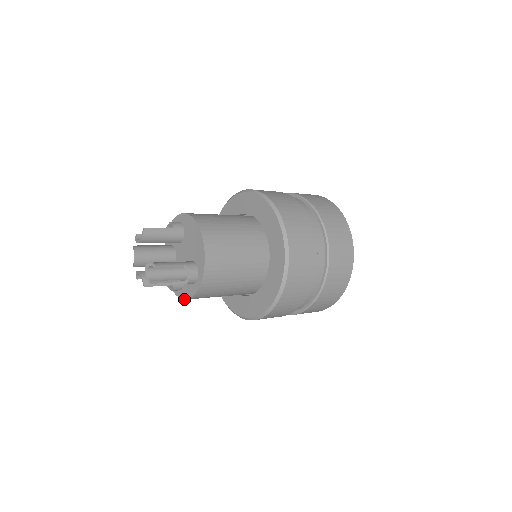
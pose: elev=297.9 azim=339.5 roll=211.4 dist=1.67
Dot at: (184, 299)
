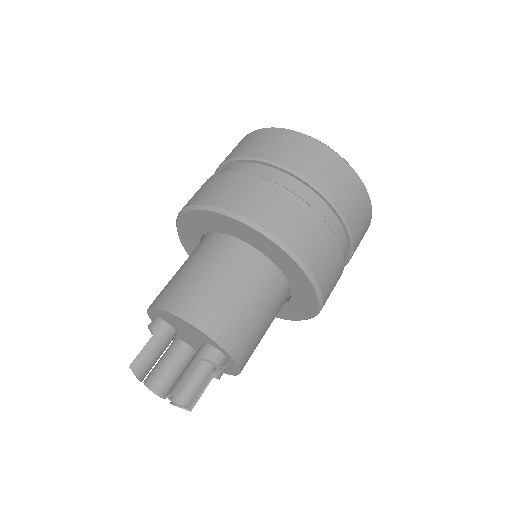
Dot at: occluded
